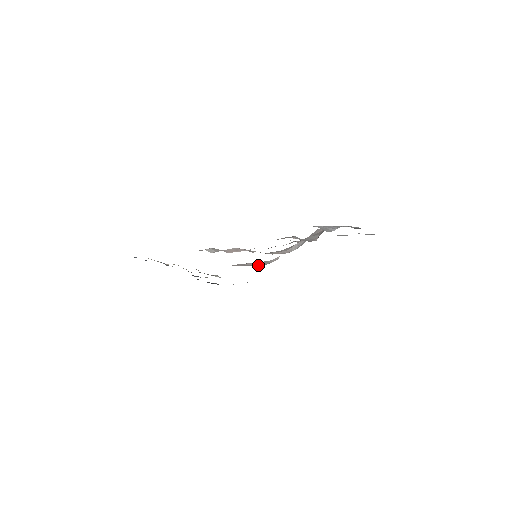
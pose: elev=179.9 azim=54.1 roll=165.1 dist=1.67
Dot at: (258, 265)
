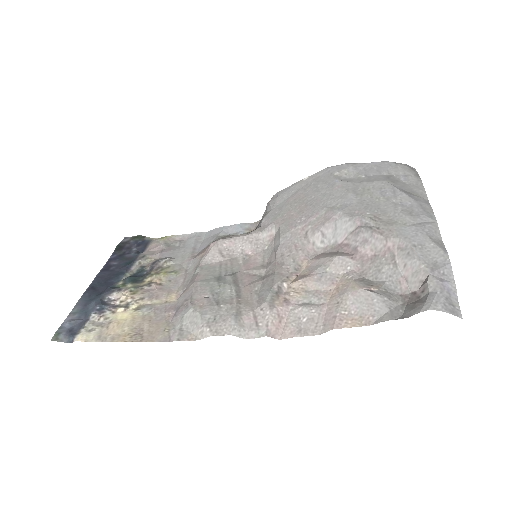
Dot at: (250, 253)
